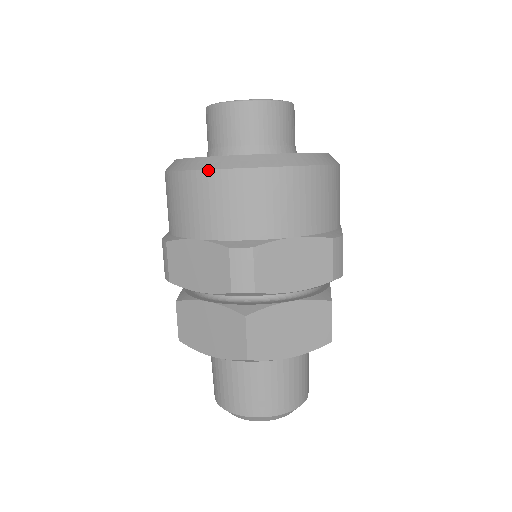
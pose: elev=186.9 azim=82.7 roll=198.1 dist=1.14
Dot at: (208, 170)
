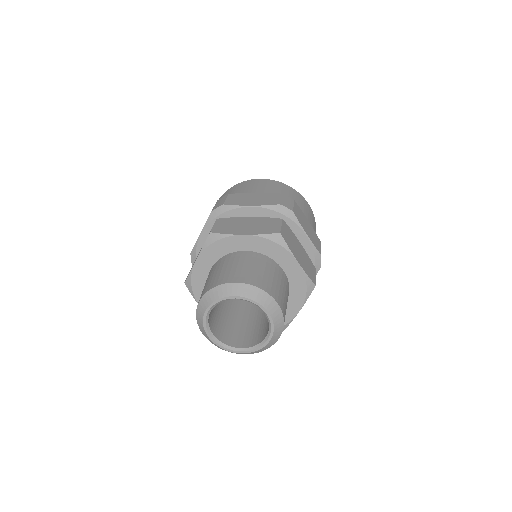
Dot at: (221, 196)
